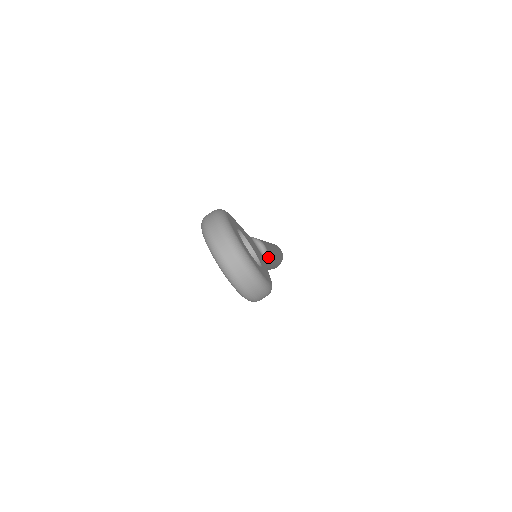
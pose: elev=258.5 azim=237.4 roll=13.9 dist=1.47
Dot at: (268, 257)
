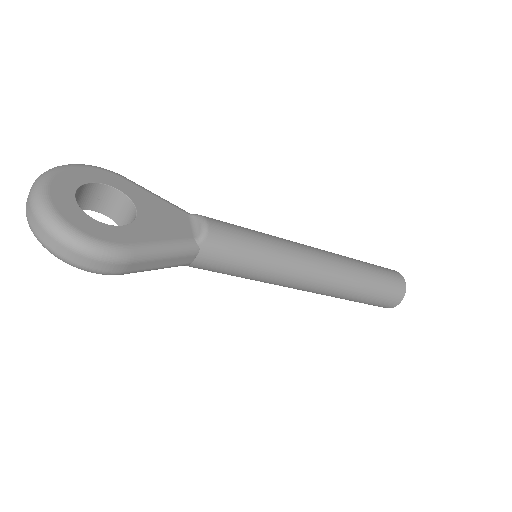
Dot at: (215, 239)
